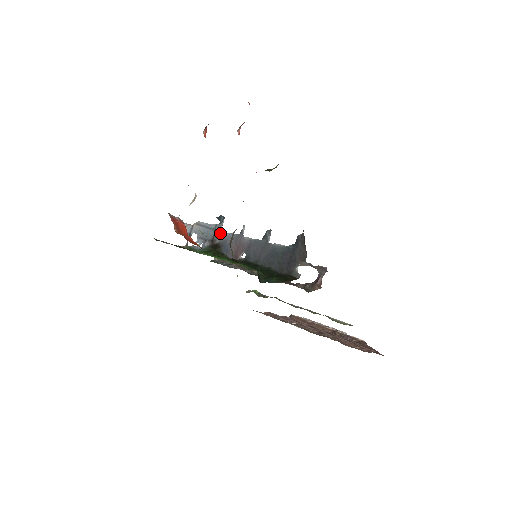
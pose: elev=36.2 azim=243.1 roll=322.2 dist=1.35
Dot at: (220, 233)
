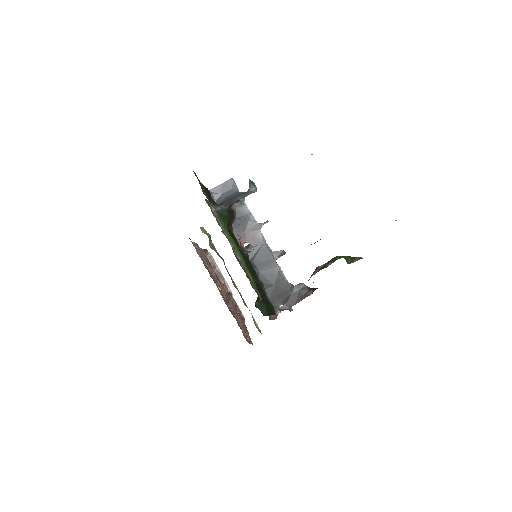
Dot at: (242, 201)
